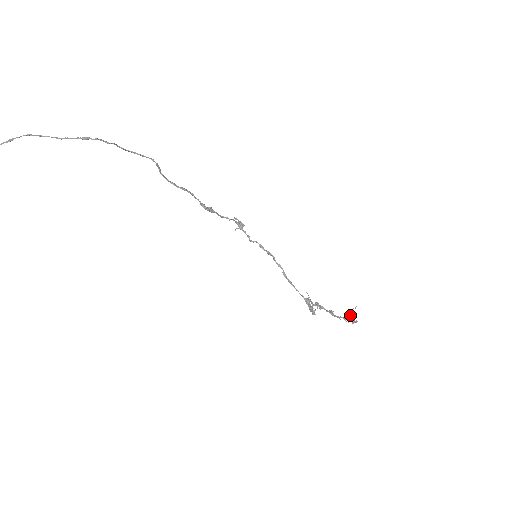
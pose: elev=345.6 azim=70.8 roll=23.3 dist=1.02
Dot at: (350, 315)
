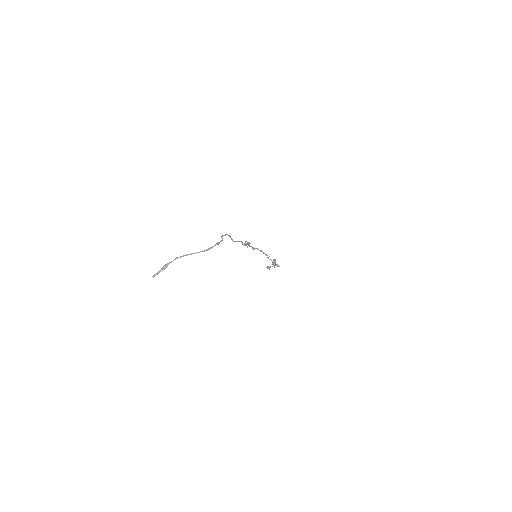
Dot at: (274, 259)
